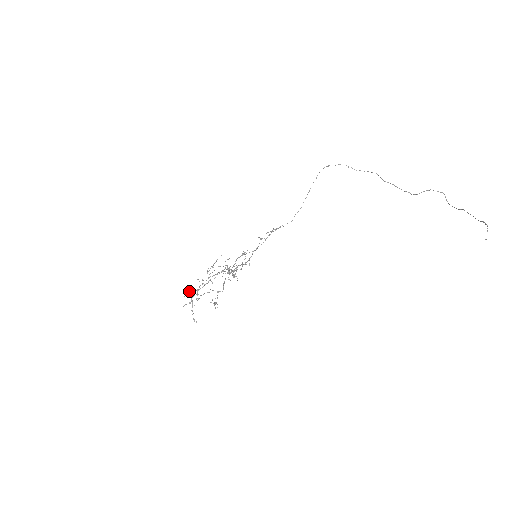
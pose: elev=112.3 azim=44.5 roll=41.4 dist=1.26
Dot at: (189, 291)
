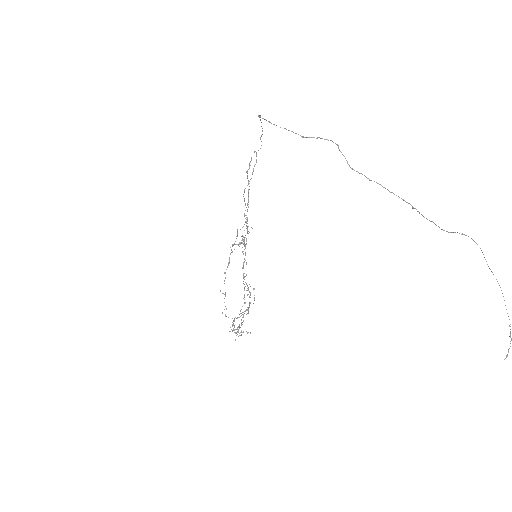
Dot at: occluded
